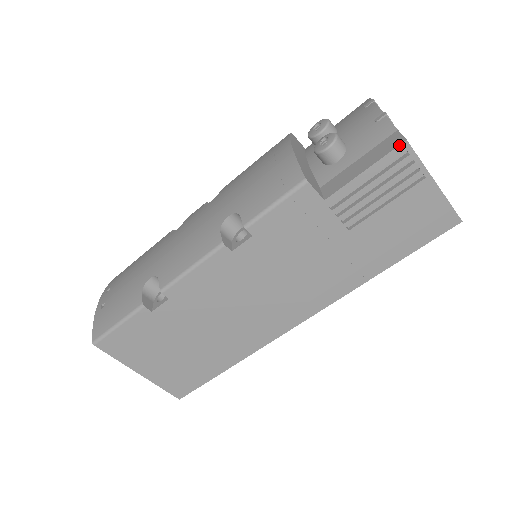
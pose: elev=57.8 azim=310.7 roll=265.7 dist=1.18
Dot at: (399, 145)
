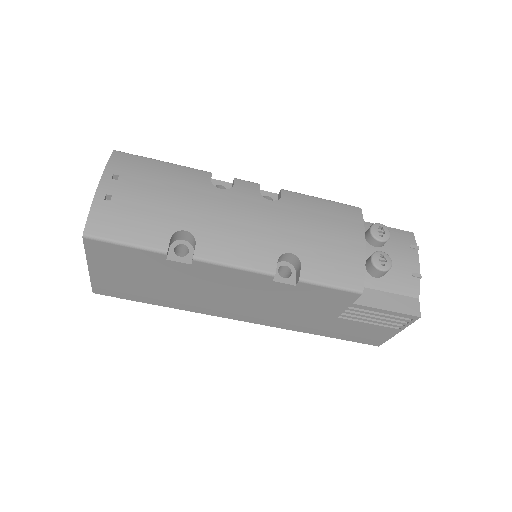
Dot at: (415, 316)
